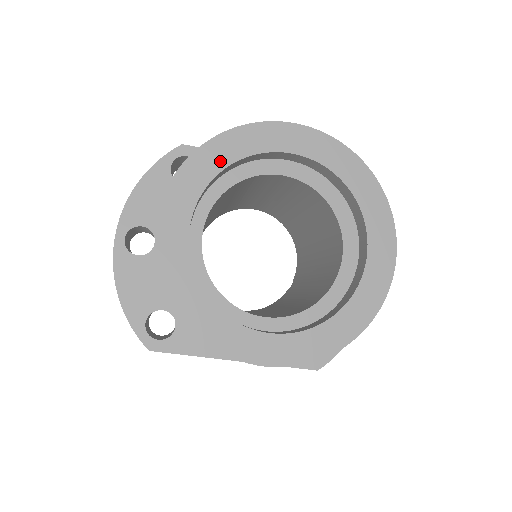
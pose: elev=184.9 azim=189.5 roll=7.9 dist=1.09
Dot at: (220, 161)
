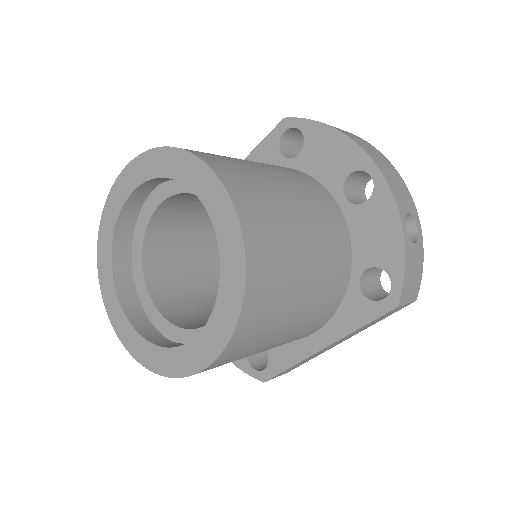
Dot at: (108, 245)
